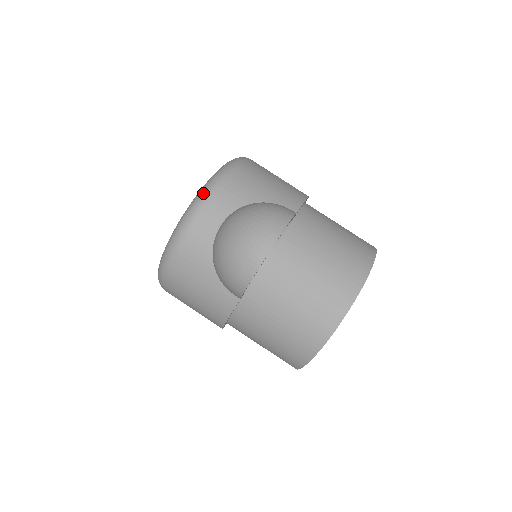
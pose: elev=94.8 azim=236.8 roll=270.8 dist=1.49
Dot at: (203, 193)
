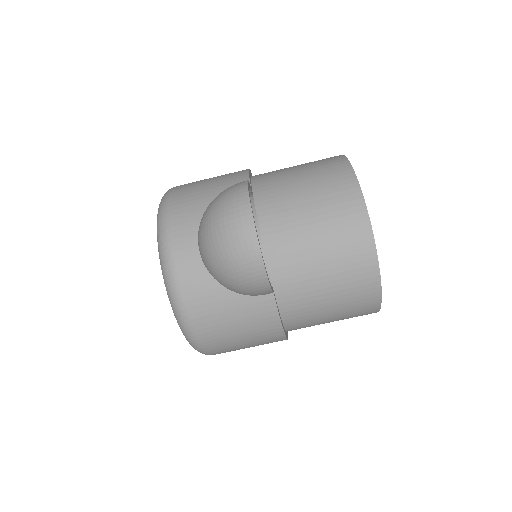
Dot at: (161, 240)
